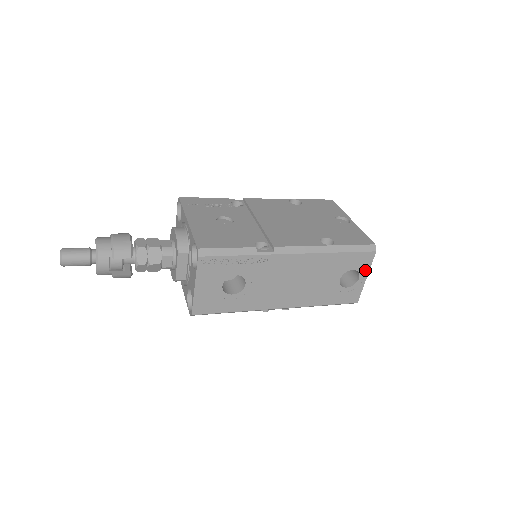
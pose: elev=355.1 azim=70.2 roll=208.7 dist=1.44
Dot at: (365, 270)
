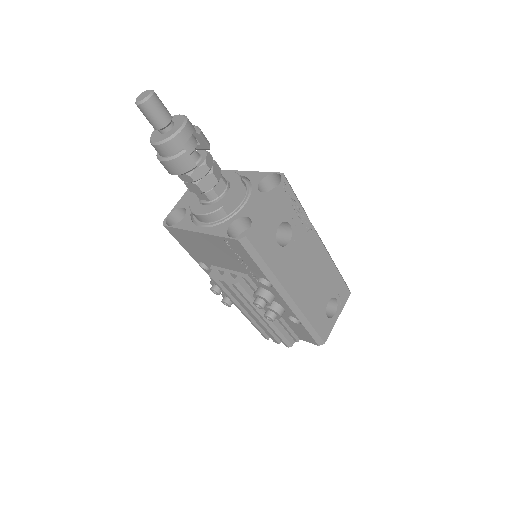
Dot at: (340, 307)
